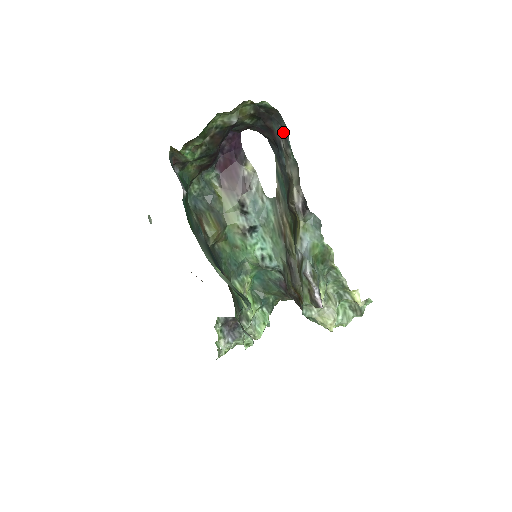
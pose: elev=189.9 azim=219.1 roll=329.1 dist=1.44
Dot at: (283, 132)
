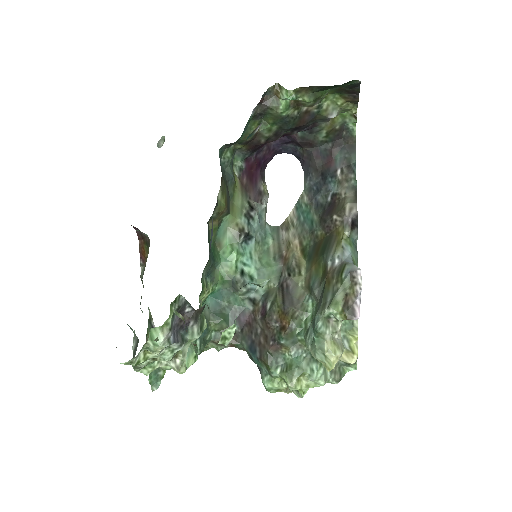
Dot at: (347, 162)
